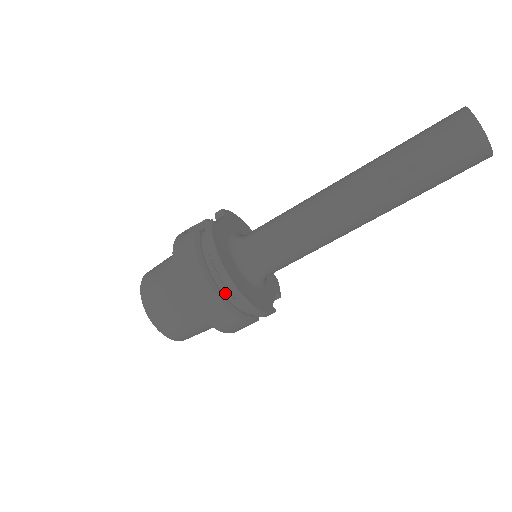
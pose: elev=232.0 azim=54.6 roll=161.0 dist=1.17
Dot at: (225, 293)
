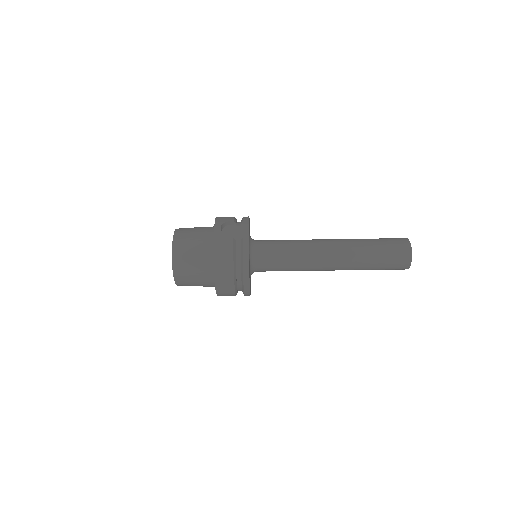
Dot at: (238, 285)
